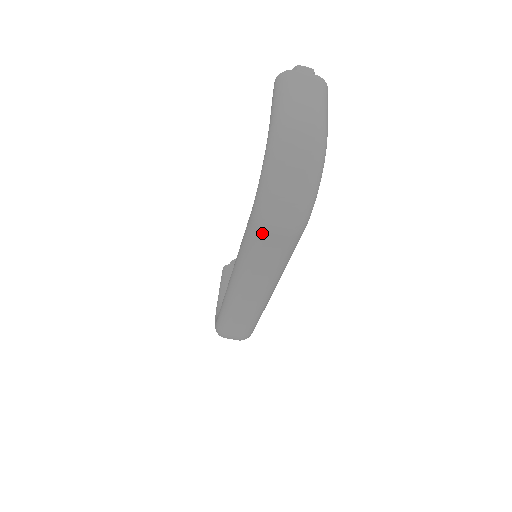
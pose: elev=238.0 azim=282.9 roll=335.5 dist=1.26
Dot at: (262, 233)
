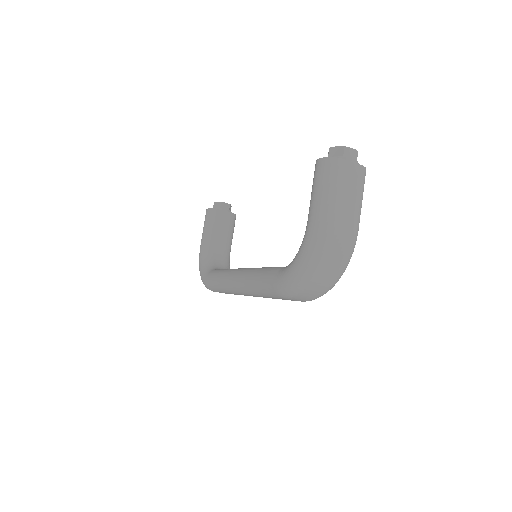
Dot at: (281, 298)
